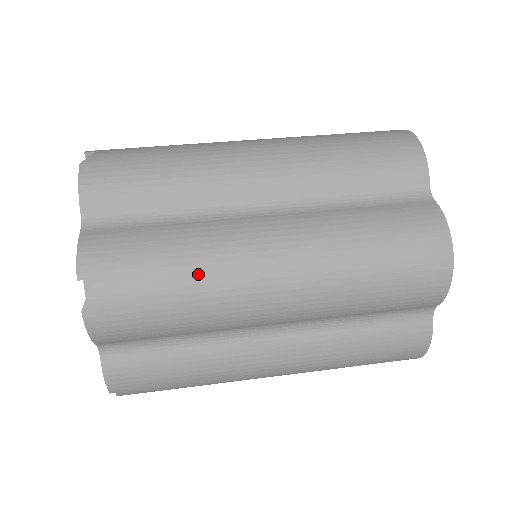
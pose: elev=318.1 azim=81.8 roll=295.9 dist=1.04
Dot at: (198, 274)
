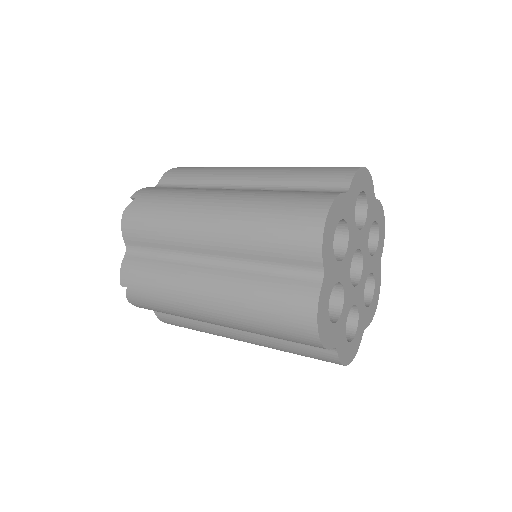
Dot at: (178, 202)
